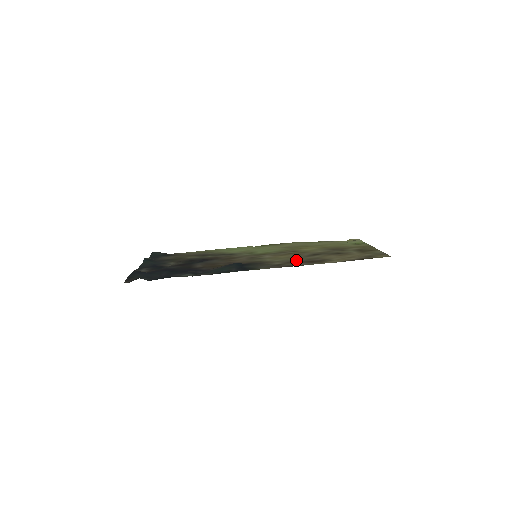
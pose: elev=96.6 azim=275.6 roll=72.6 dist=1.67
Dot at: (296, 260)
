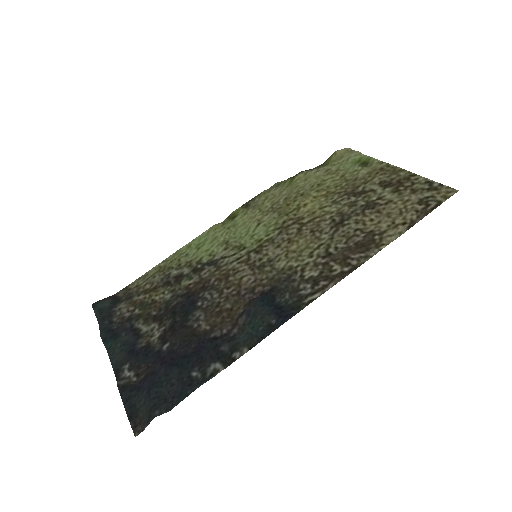
Dot at: (332, 251)
